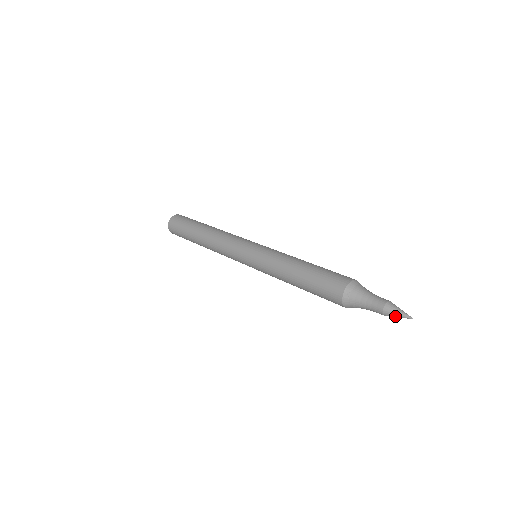
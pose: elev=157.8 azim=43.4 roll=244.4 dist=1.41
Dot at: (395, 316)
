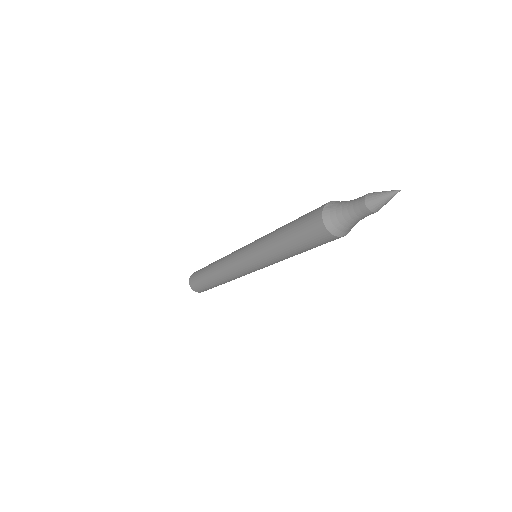
Dot at: (379, 198)
